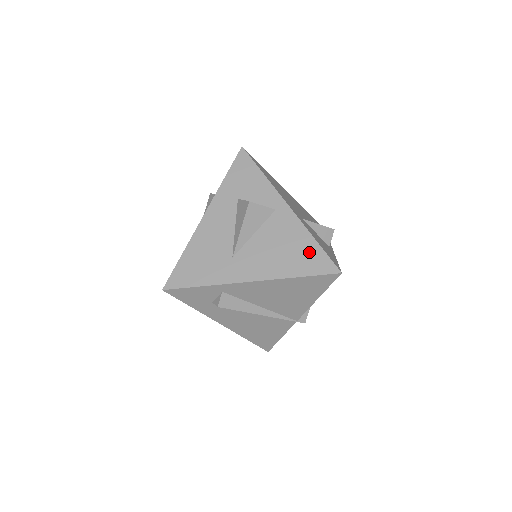
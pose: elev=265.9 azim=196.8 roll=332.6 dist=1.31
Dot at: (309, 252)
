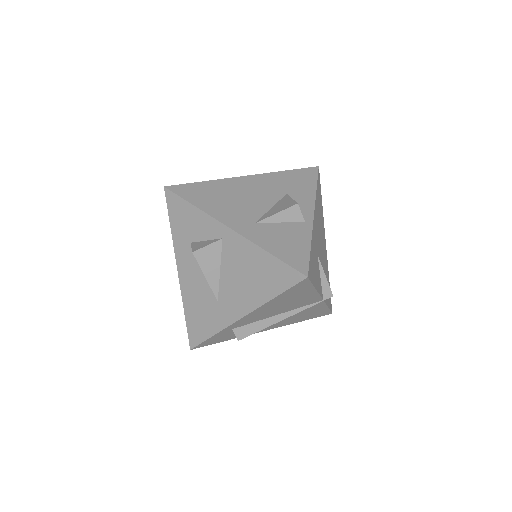
Dot at: (270, 268)
